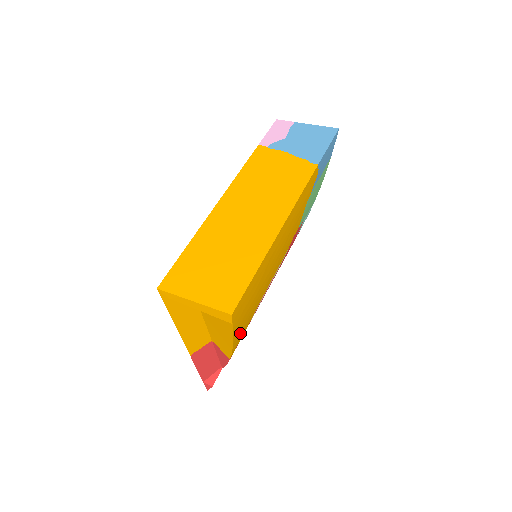
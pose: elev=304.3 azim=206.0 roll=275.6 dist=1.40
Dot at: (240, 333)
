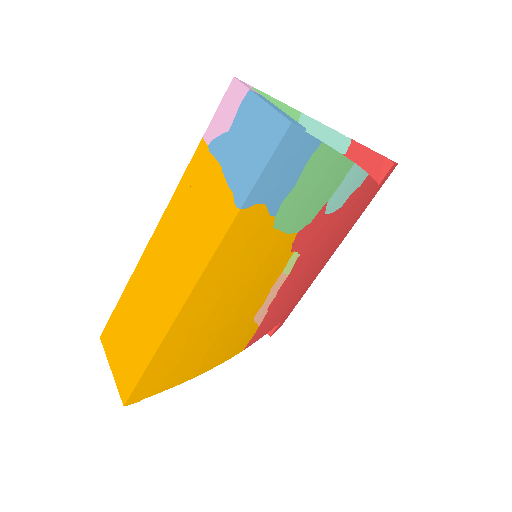
Dot at: (213, 360)
